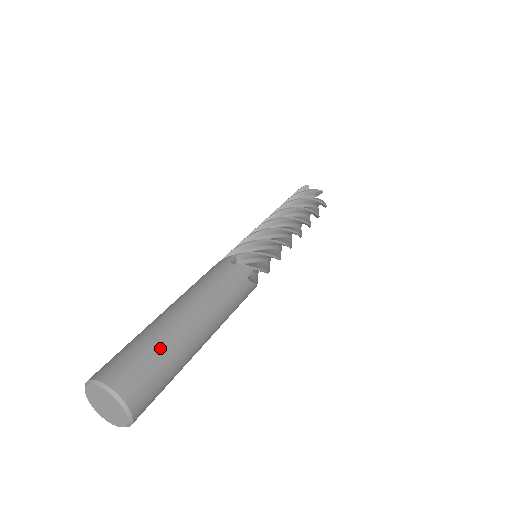
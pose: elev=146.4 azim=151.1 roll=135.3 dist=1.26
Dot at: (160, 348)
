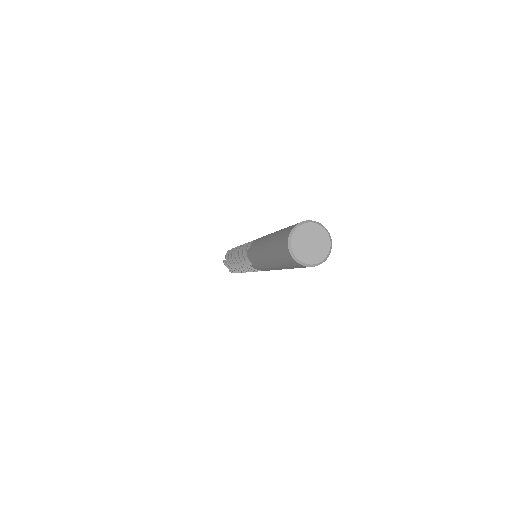
Dot at: occluded
